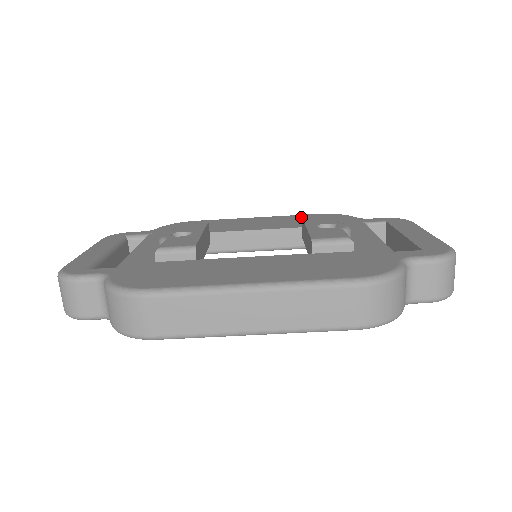
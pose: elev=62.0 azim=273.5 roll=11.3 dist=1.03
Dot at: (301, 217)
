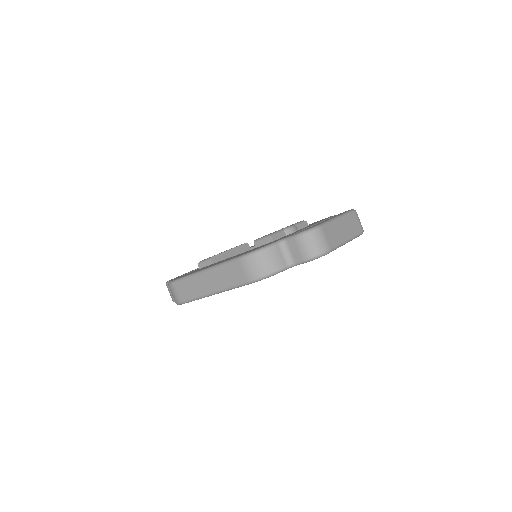
Dot at: occluded
